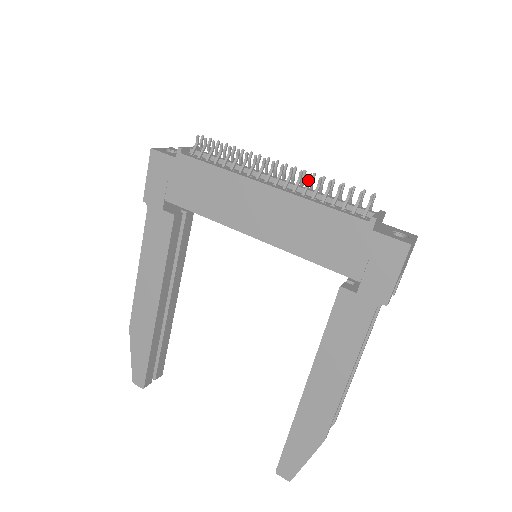
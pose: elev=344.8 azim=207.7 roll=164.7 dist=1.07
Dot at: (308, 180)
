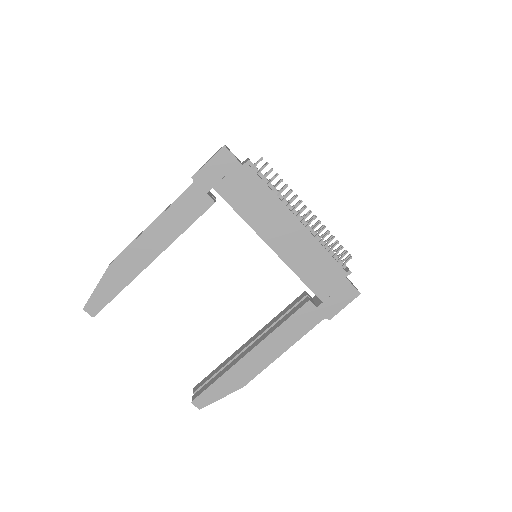
Dot at: (321, 229)
